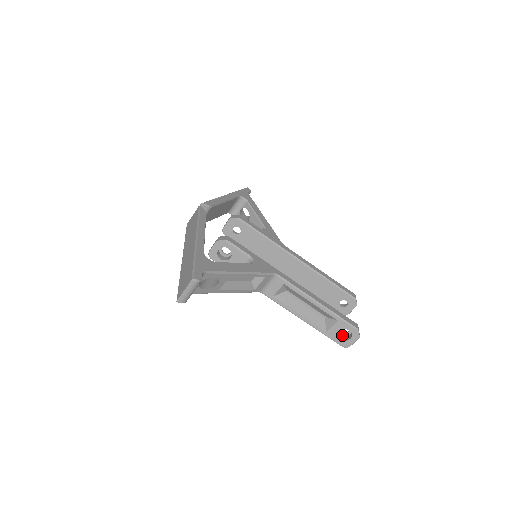
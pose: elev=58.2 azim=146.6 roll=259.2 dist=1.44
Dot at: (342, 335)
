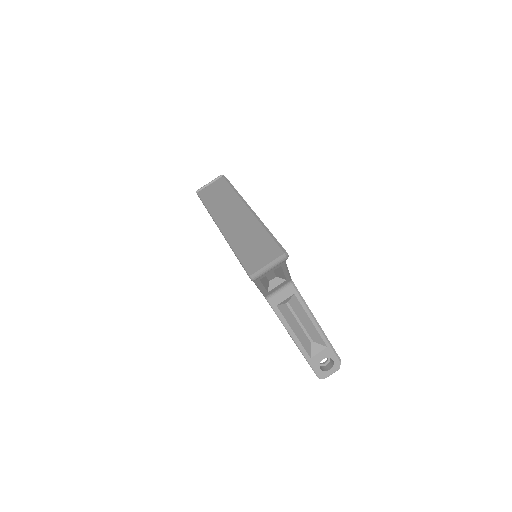
Dot at: (319, 365)
